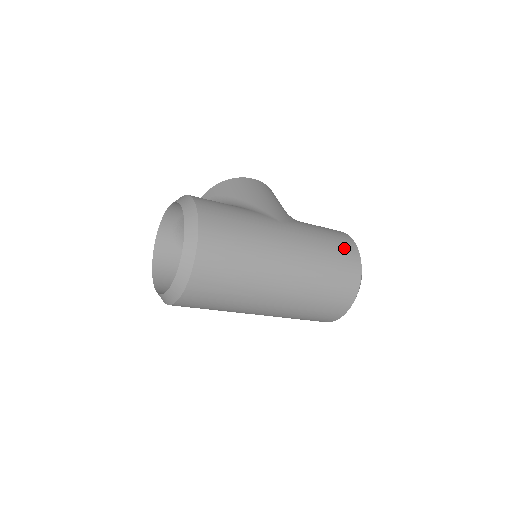
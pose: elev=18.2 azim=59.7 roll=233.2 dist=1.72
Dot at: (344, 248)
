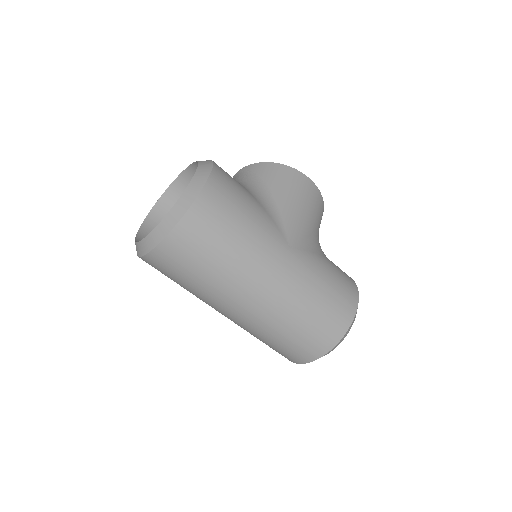
Dot at: (338, 308)
